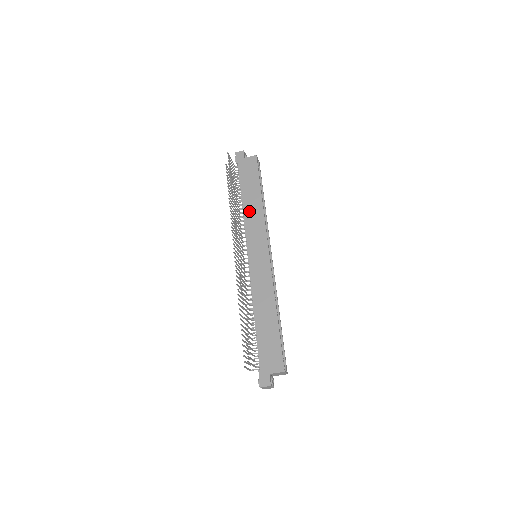
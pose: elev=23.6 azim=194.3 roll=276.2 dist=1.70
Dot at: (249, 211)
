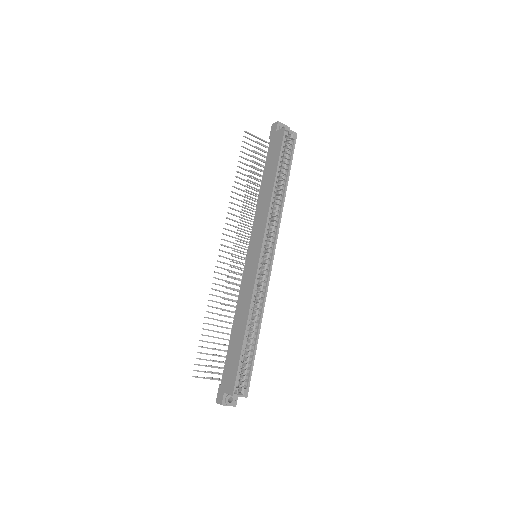
Dot at: (261, 201)
